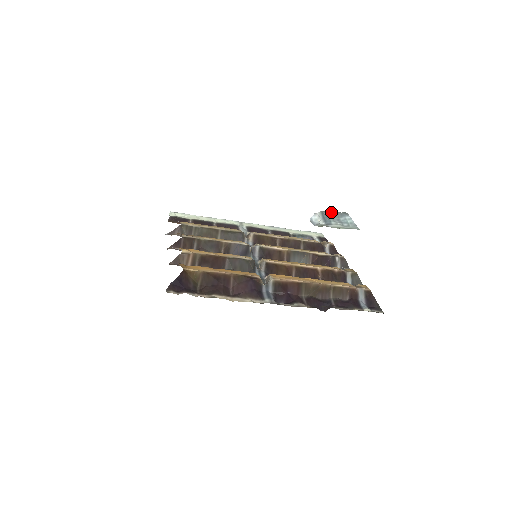
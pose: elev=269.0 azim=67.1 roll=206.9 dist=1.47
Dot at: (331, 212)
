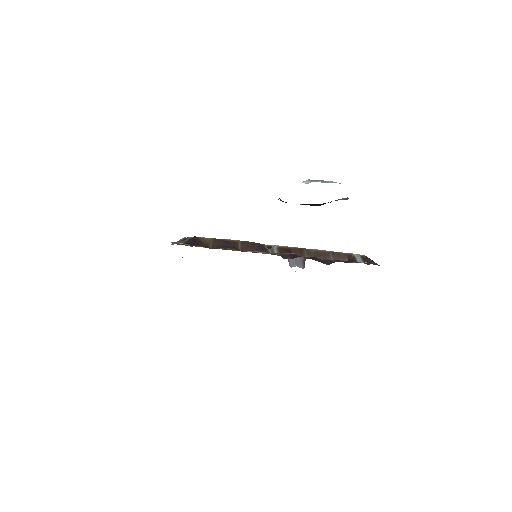
Dot at: (317, 180)
